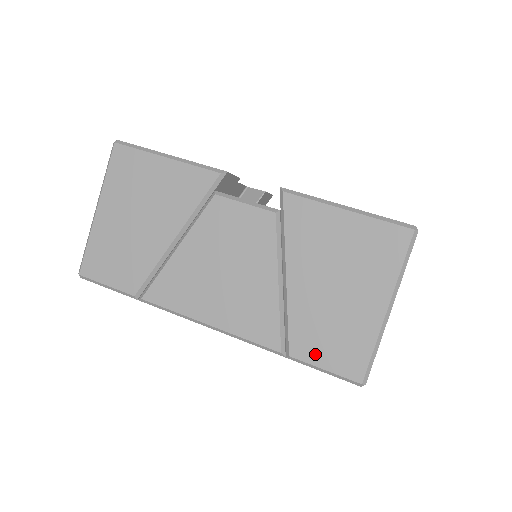
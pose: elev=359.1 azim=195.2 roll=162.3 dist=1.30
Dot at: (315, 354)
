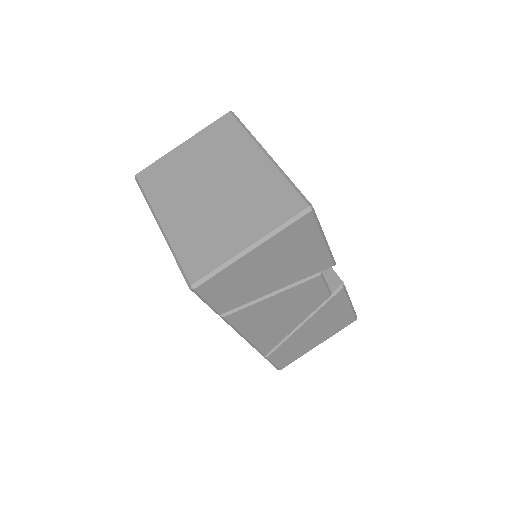
Dot at: (278, 358)
